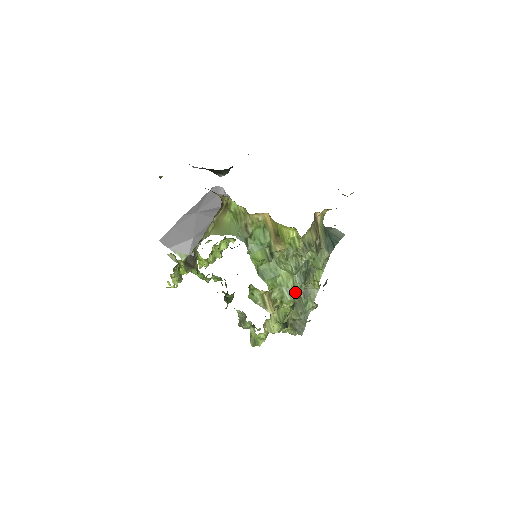
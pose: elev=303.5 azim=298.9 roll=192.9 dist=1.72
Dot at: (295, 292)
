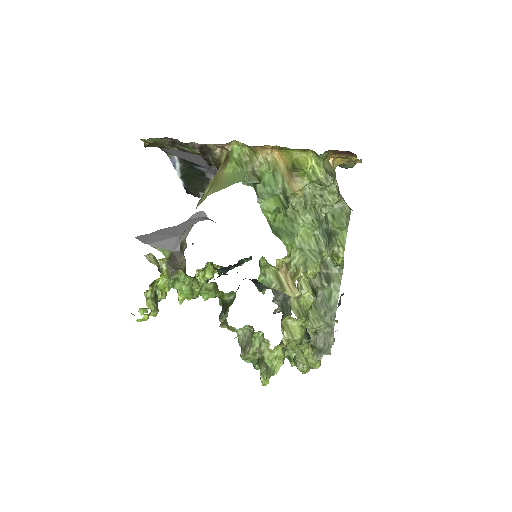
Dot at: (320, 253)
